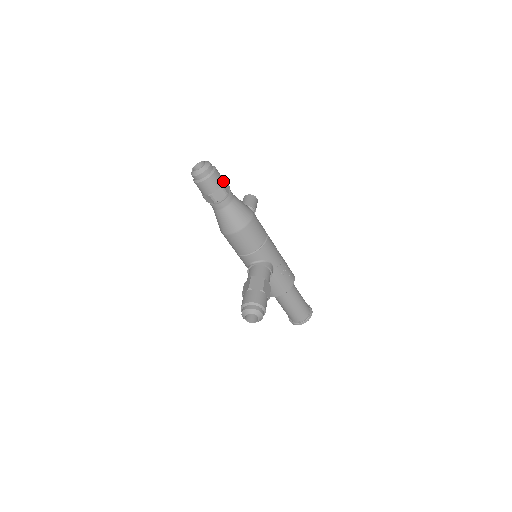
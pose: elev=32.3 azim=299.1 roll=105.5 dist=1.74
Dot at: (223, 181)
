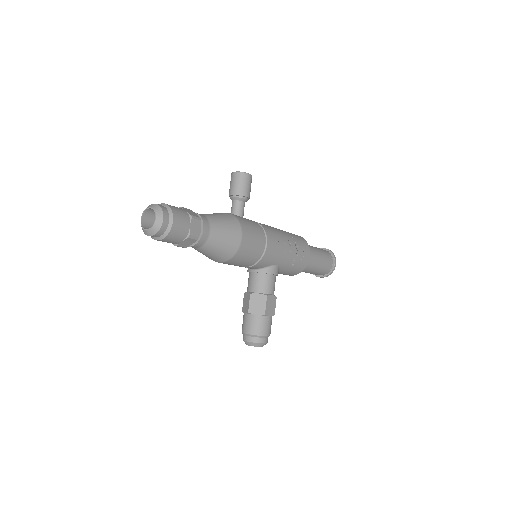
Dot at: (189, 225)
